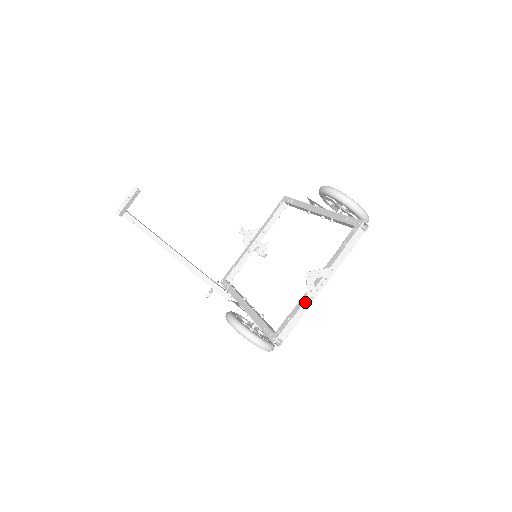
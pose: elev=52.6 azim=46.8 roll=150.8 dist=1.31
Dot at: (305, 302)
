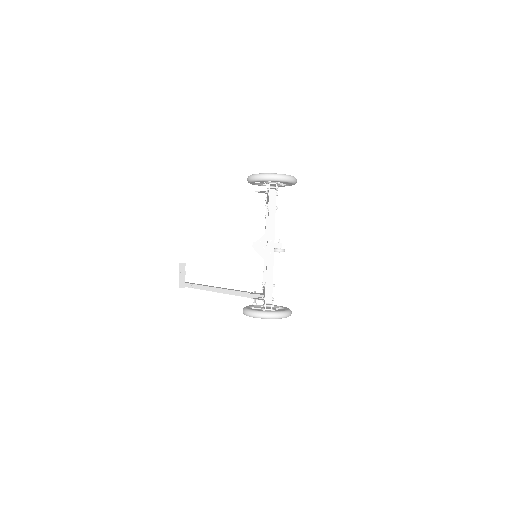
Dot at: (267, 267)
